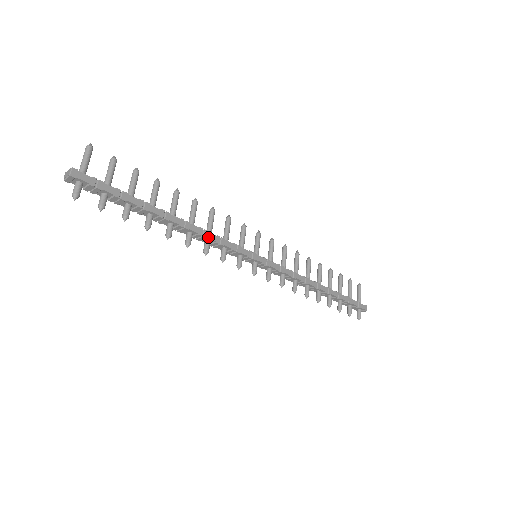
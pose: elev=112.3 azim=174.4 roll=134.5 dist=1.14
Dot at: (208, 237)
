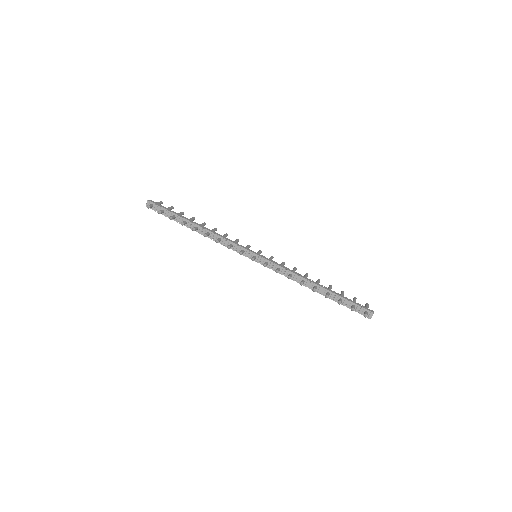
Dot at: (219, 235)
